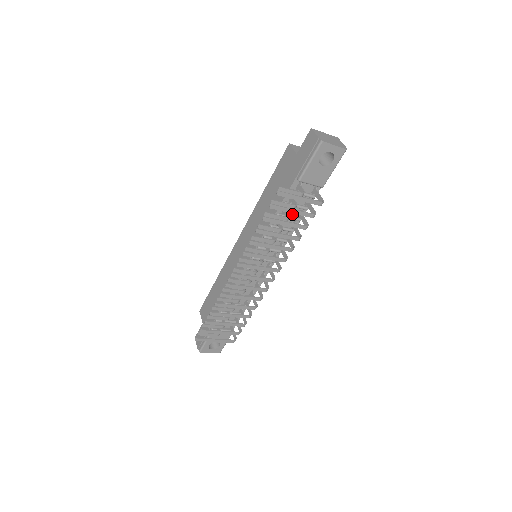
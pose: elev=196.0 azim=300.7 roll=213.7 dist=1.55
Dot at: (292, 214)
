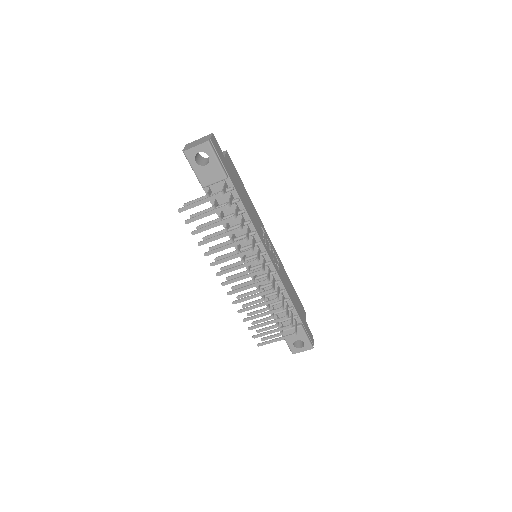
Dot at: (233, 211)
